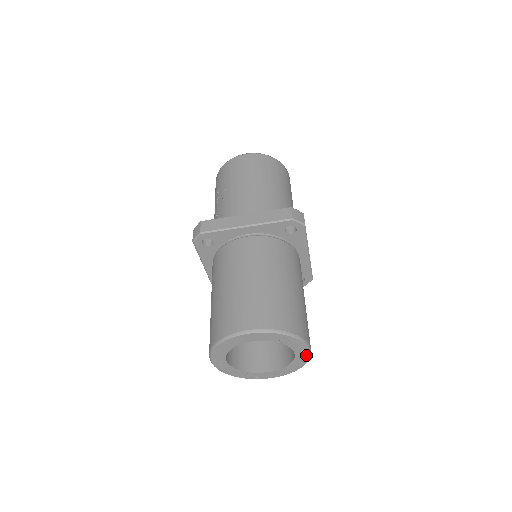
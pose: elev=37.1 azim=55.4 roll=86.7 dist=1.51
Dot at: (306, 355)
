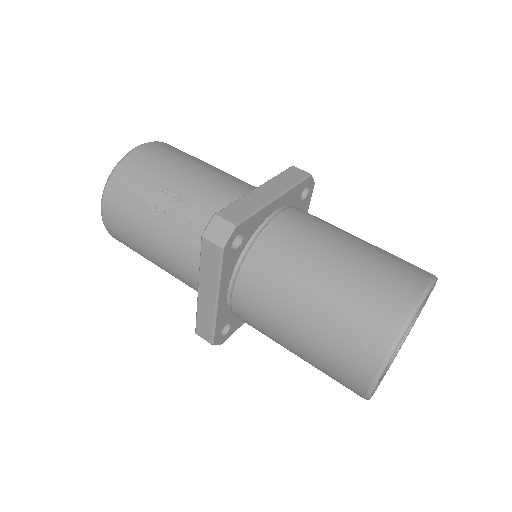
Dot at: occluded
